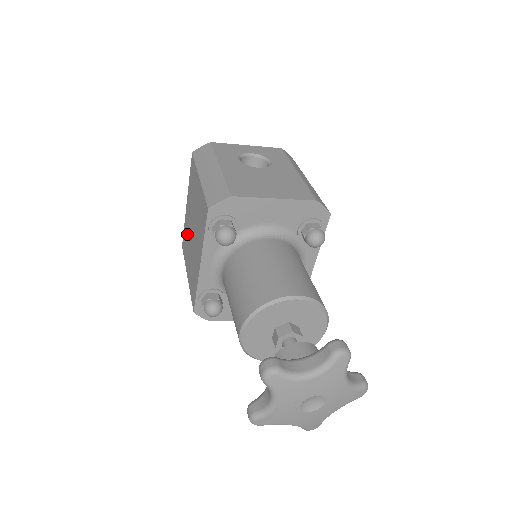
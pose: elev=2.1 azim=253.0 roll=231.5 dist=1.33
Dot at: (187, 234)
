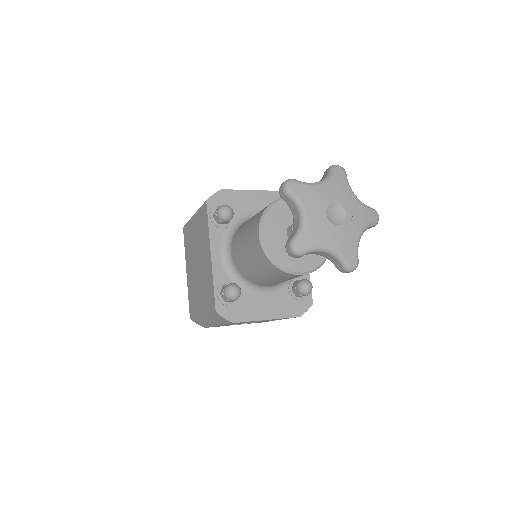
Dot at: (193, 288)
